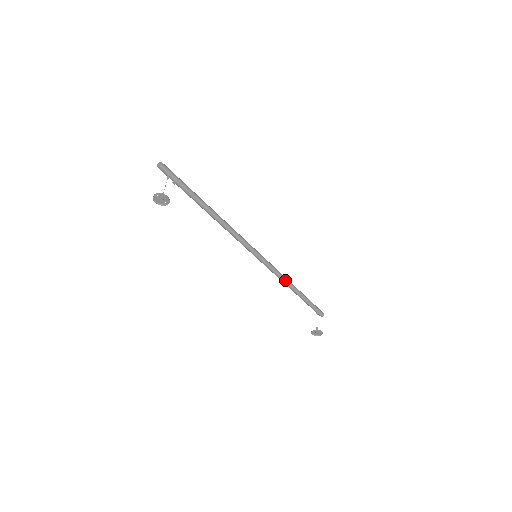
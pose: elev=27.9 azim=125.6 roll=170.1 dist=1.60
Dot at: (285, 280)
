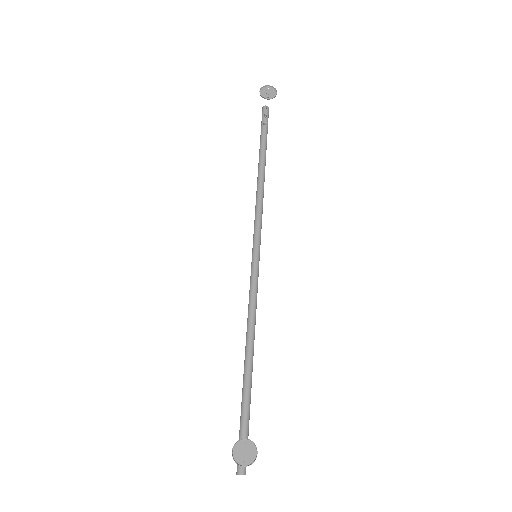
Dot at: (254, 328)
